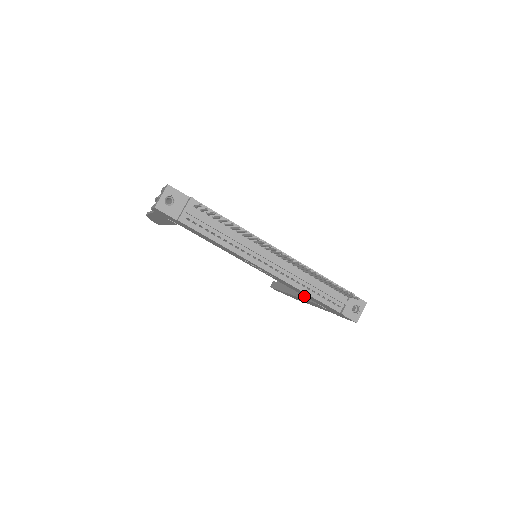
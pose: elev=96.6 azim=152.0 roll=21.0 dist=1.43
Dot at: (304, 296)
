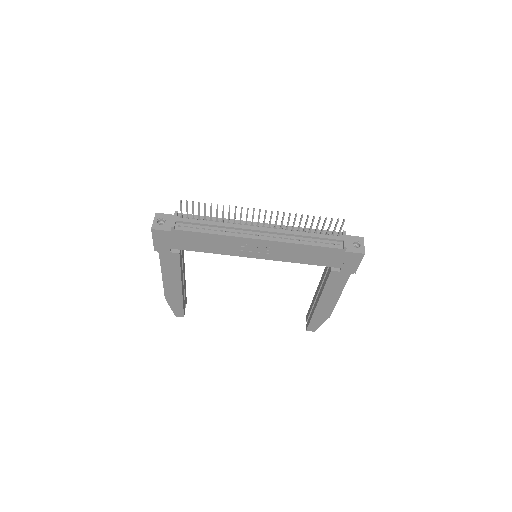
Dot at: (323, 286)
